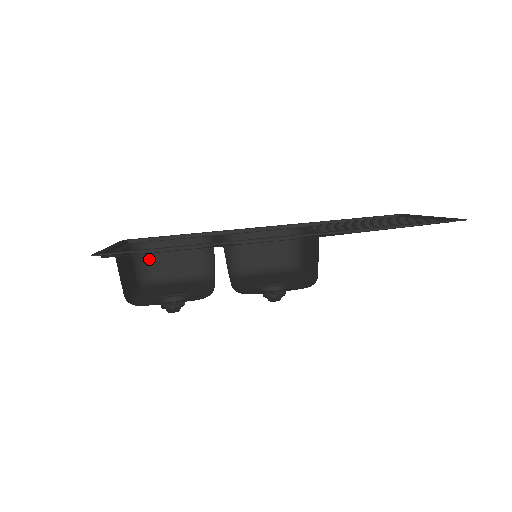
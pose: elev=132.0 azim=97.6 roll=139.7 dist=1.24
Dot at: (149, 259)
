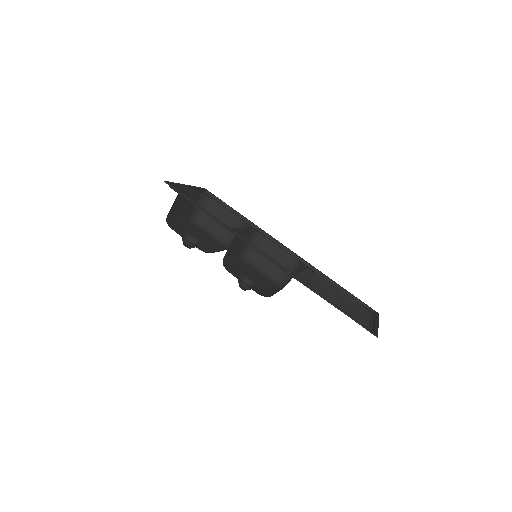
Dot at: (208, 210)
